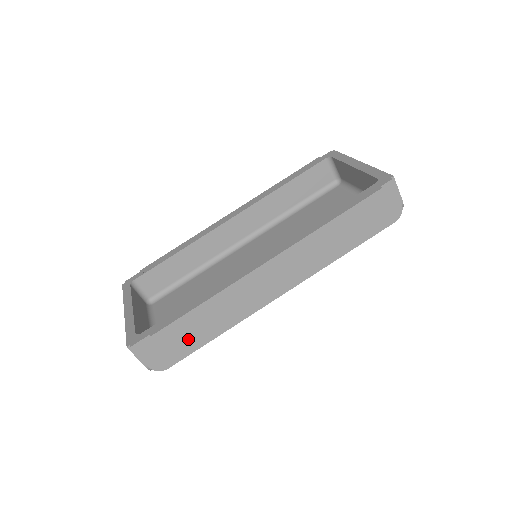
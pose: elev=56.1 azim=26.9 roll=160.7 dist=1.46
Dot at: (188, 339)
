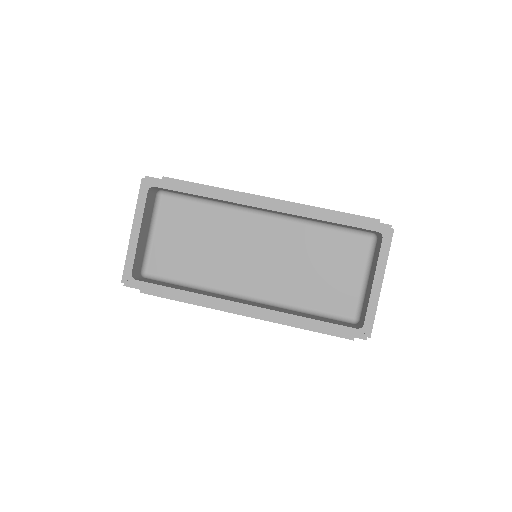
Dot at: occluded
